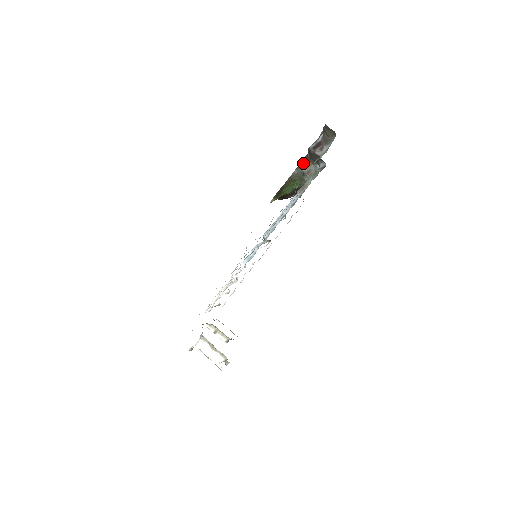
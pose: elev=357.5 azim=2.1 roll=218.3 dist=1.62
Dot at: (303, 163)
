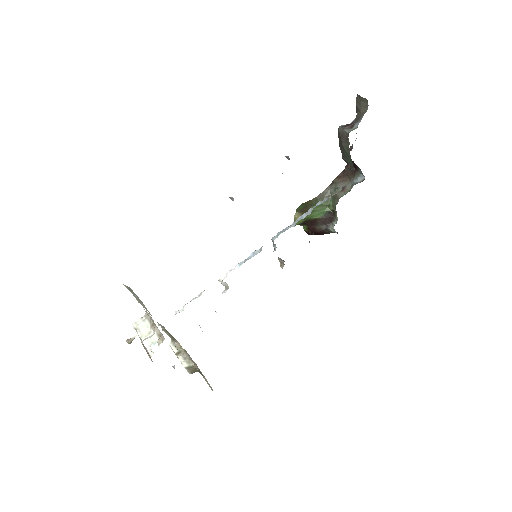
Dot at: (338, 179)
